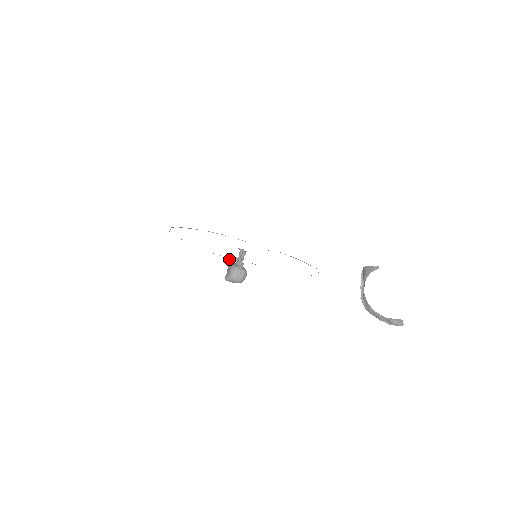
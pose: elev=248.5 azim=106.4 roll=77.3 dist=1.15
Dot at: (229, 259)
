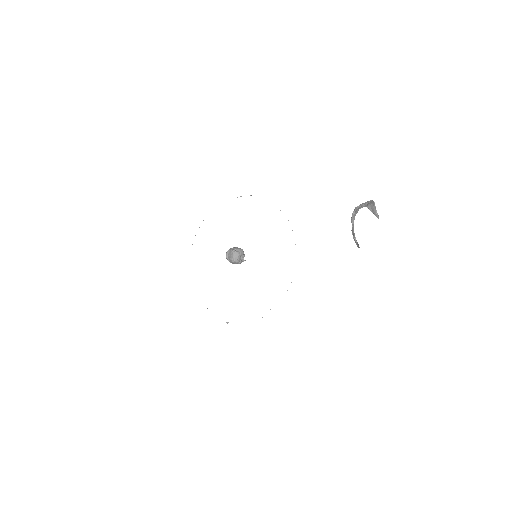
Dot at: (235, 250)
